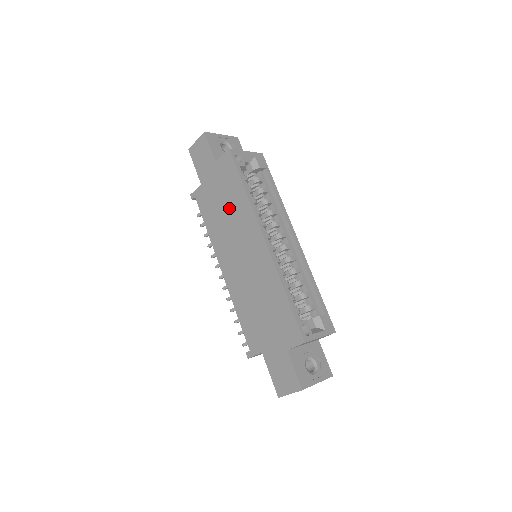
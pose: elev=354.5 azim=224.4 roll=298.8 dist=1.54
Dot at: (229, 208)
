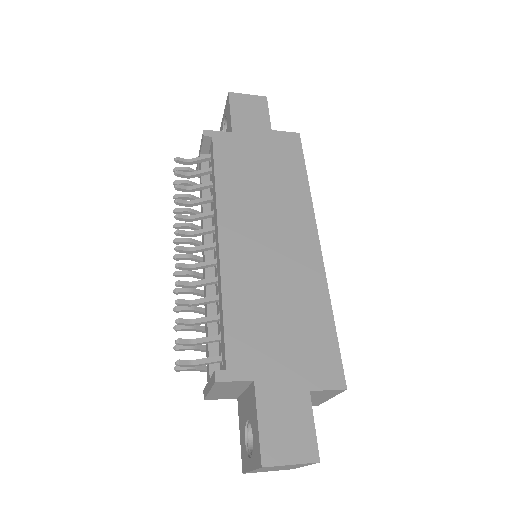
Dot at: (272, 181)
